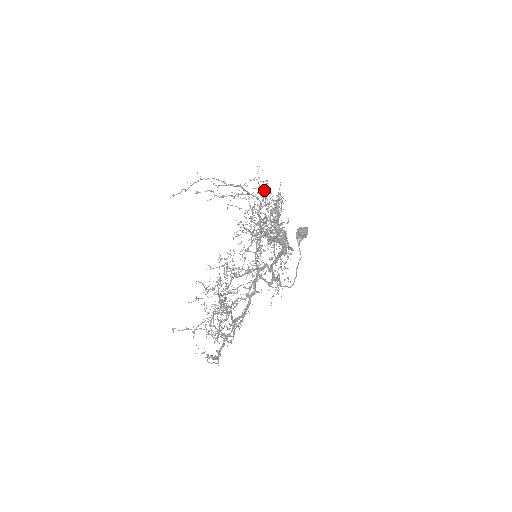
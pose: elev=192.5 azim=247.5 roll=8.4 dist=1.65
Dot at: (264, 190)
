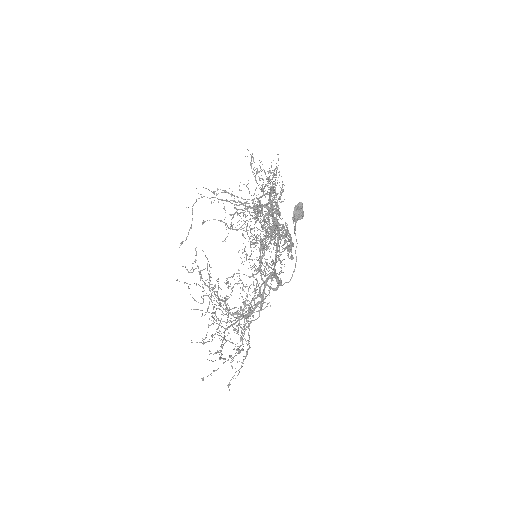
Dot at: (272, 190)
